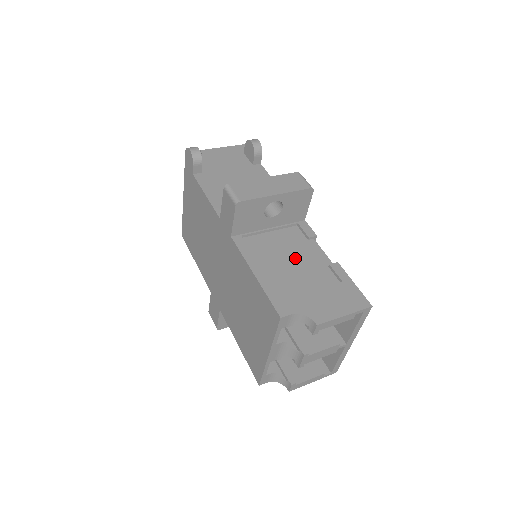
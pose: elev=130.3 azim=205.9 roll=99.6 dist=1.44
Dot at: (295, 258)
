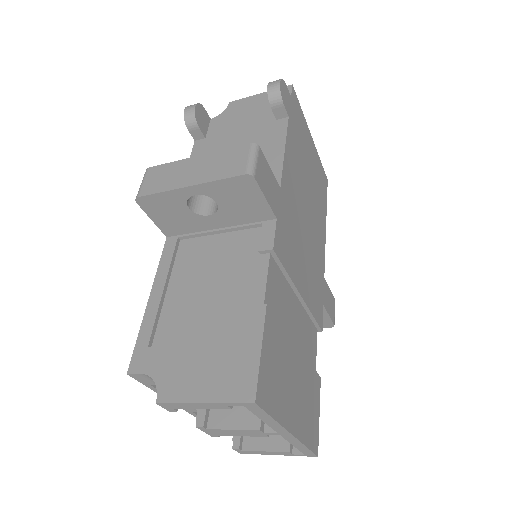
Dot at: (219, 283)
